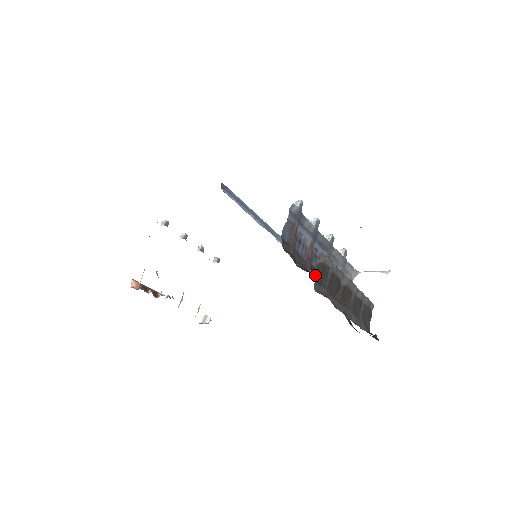
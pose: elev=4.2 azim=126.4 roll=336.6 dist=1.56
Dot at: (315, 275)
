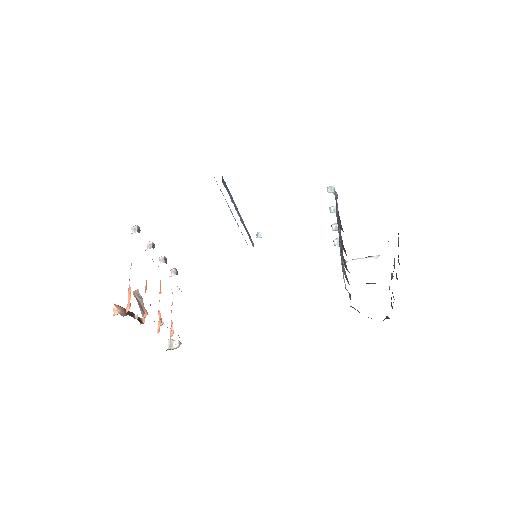
Dot at: (398, 256)
